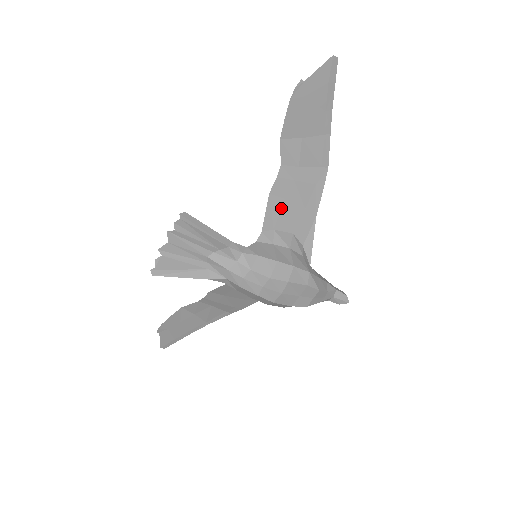
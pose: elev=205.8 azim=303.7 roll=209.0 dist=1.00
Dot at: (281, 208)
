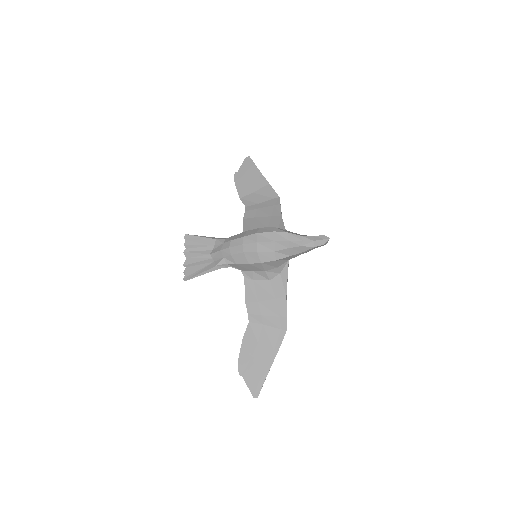
Dot at: (254, 221)
